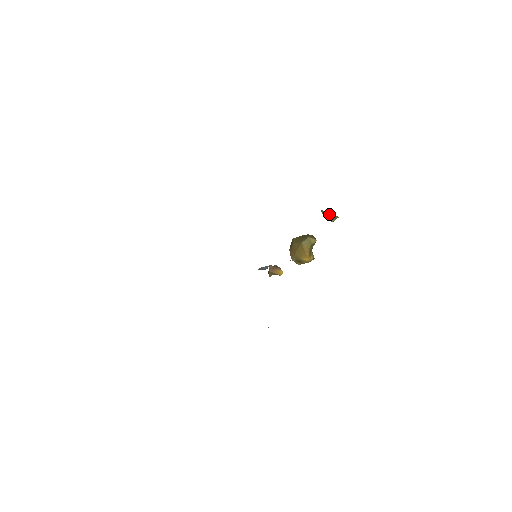
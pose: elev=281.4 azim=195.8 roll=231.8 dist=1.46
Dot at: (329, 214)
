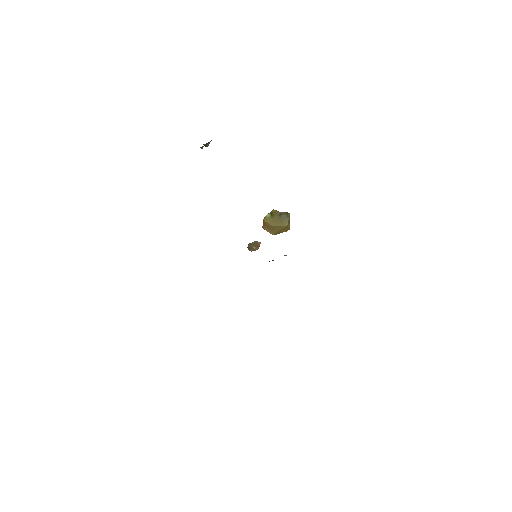
Dot at: (204, 144)
